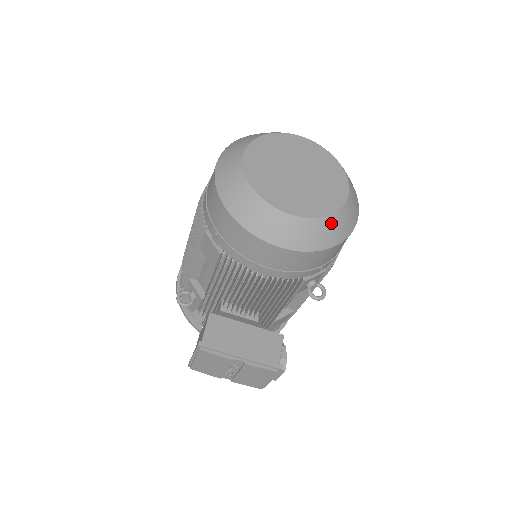
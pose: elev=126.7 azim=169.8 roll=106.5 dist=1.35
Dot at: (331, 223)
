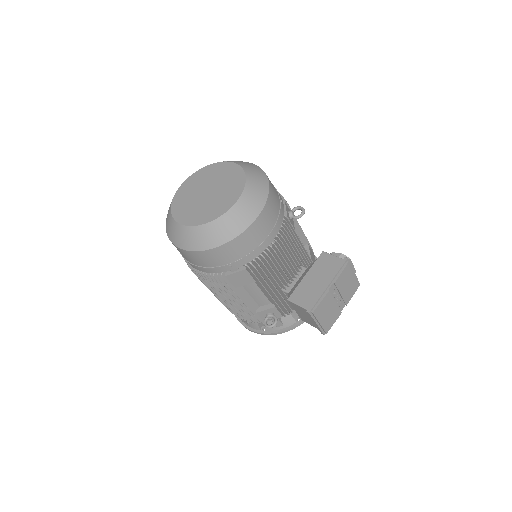
Dot at: (252, 179)
